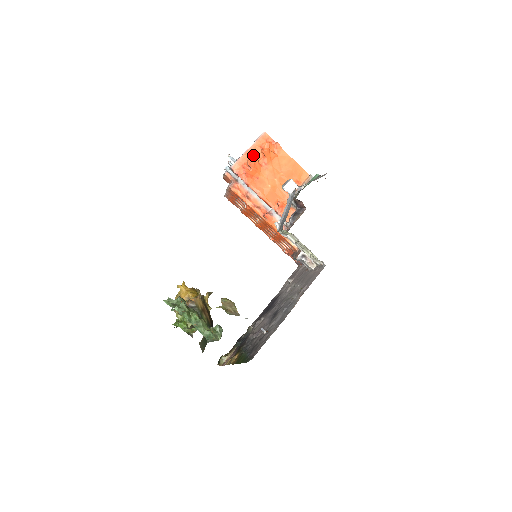
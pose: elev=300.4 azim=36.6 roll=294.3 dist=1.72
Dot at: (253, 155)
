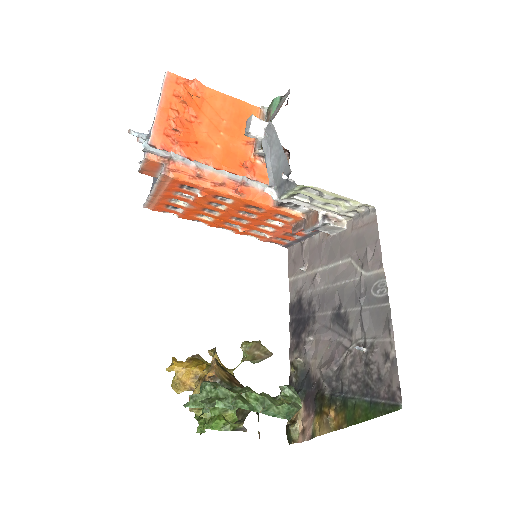
Dot at: (171, 111)
